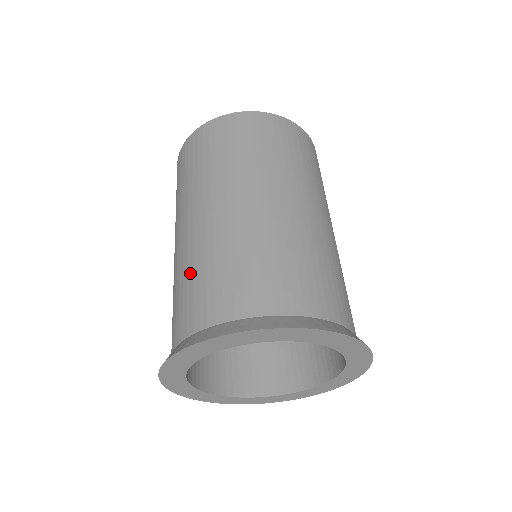
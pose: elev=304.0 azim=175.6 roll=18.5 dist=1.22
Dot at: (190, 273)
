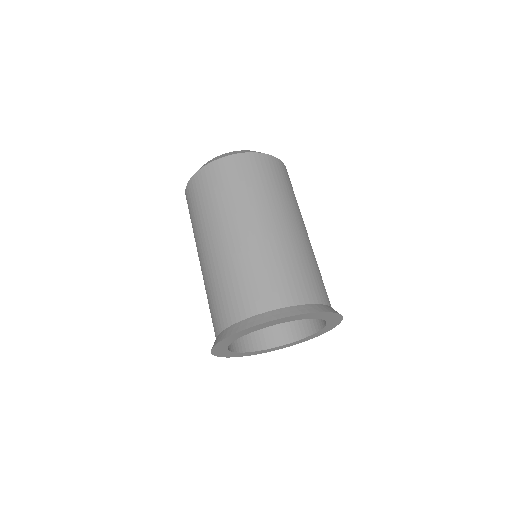
Dot at: (217, 286)
